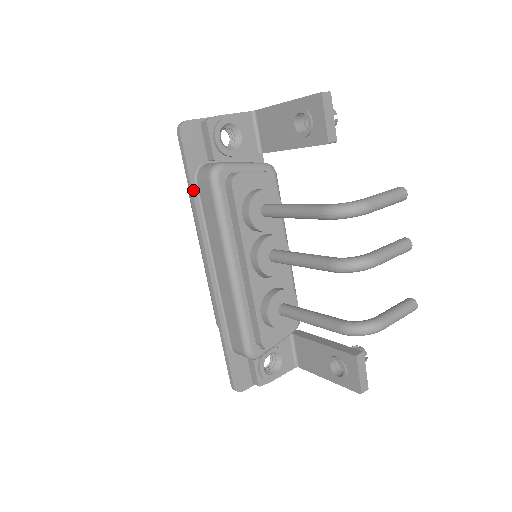
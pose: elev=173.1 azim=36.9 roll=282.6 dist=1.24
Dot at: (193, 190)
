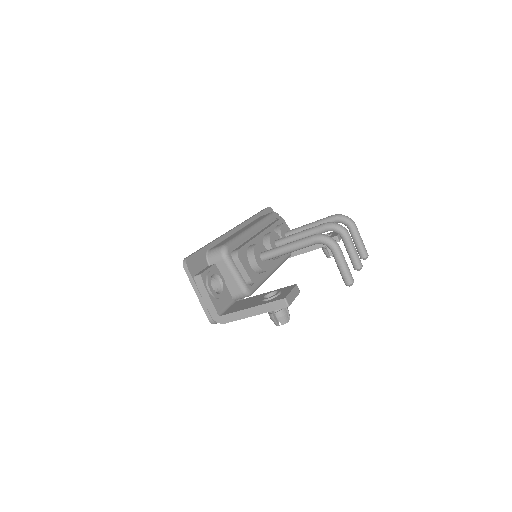
Dot at: (257, 215)
